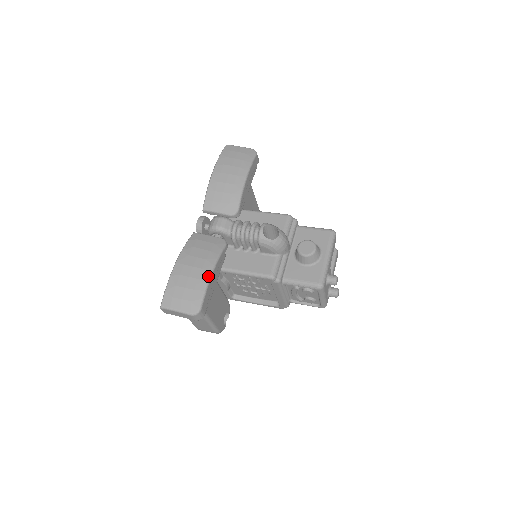
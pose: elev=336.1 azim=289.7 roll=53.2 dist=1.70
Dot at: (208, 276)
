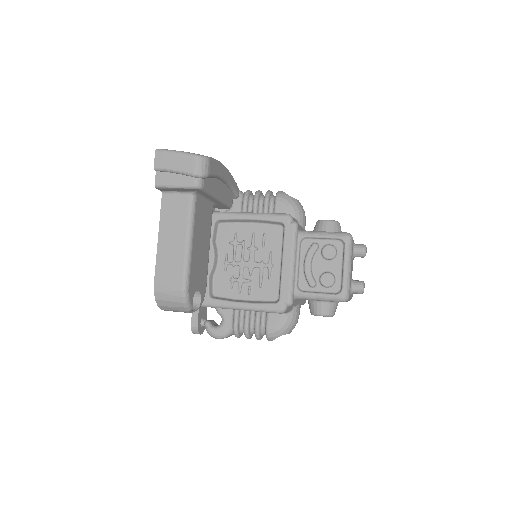
Dot at: (222, 164)
